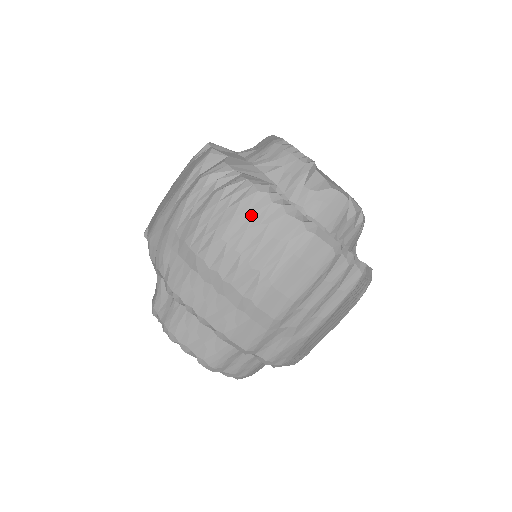
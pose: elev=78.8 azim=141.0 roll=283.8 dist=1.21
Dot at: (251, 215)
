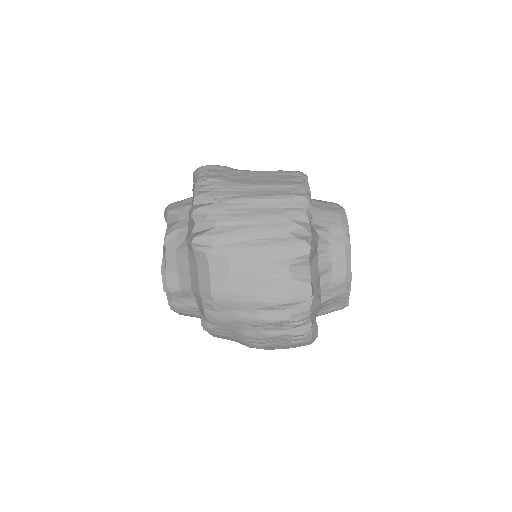
Dot at: occluded
